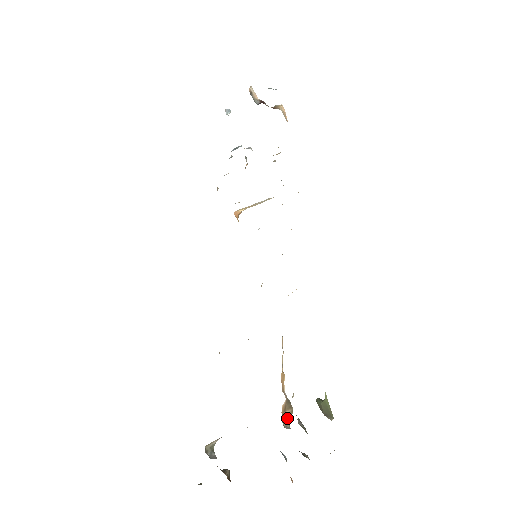
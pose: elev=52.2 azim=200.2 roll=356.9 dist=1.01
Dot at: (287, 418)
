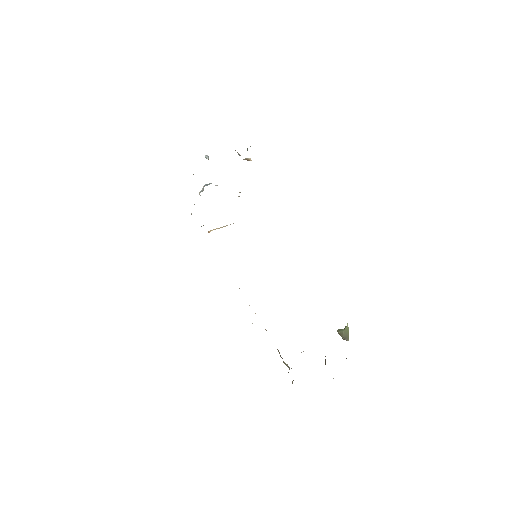
Dot at: occluded
